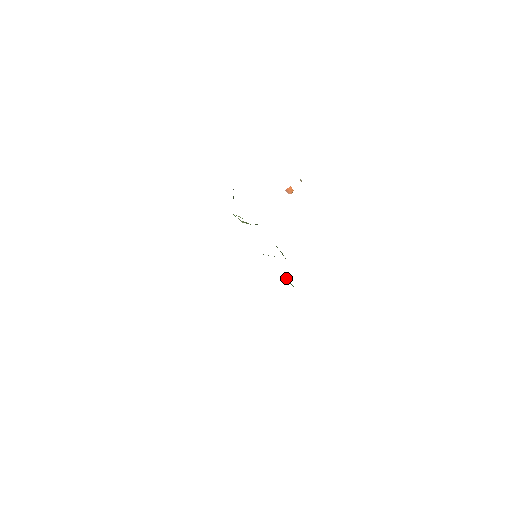
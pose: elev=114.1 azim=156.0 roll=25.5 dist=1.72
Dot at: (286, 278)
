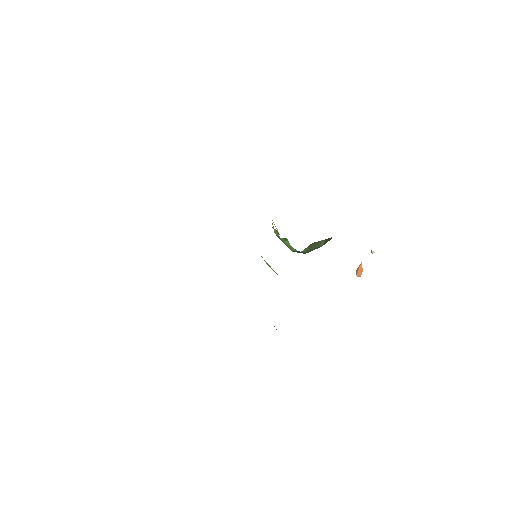
Dot at: occluded
